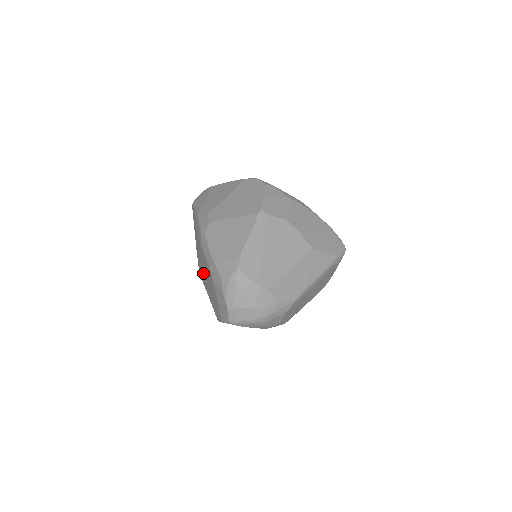
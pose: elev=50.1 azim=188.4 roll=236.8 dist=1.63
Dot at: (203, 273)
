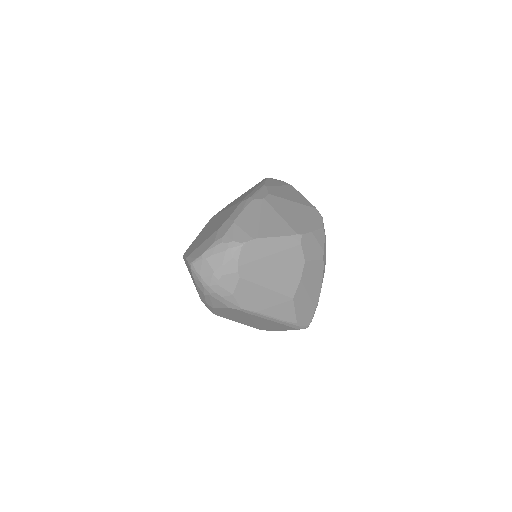
Dot at: (215, 219)
